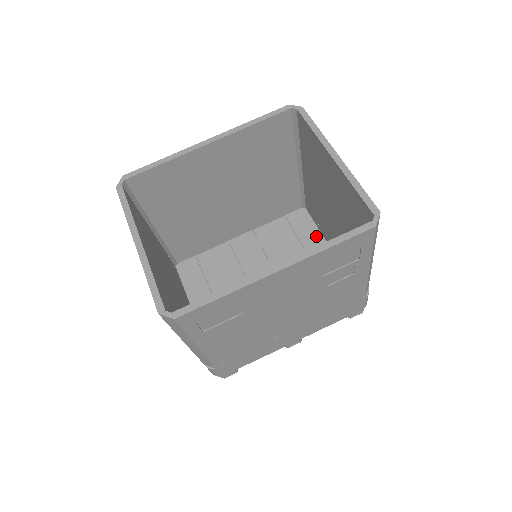
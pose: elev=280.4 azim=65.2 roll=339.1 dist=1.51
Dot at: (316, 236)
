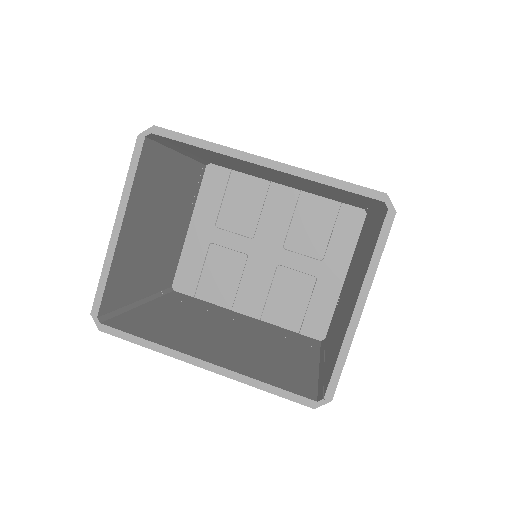
Dot at: (347, 251)
